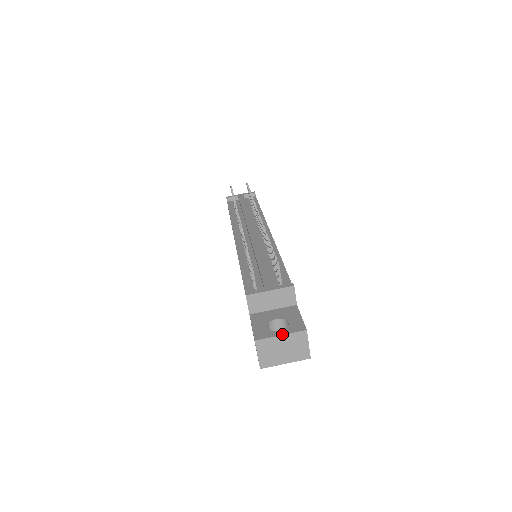
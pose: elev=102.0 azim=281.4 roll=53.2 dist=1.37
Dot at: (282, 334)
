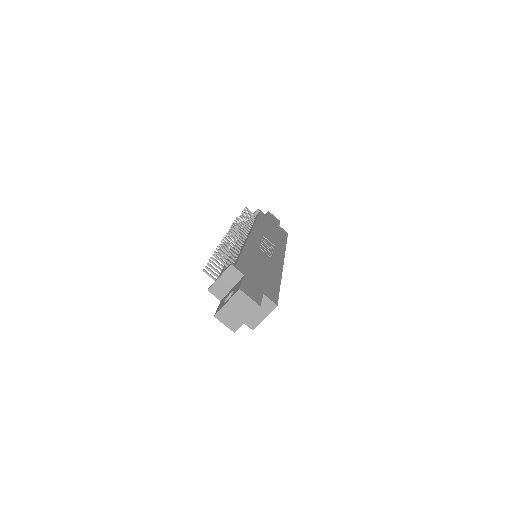
Dot at: (227, 301)
